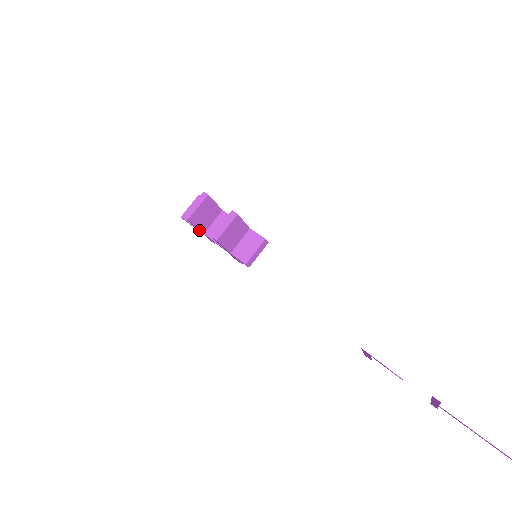
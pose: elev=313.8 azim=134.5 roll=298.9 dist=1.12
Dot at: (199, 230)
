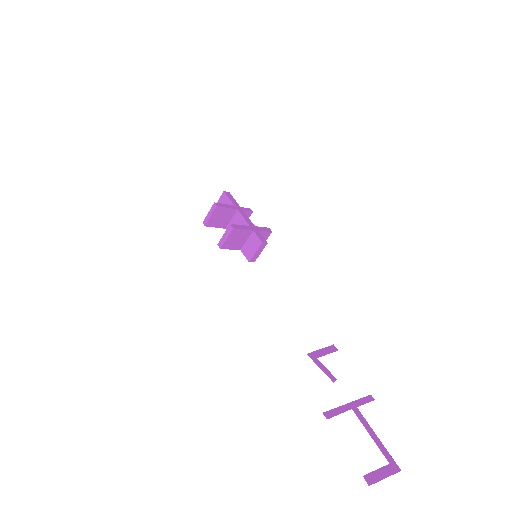
Dot at: (221, 226)
